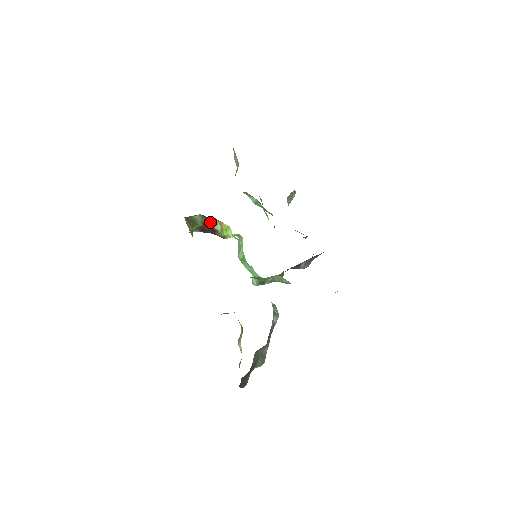
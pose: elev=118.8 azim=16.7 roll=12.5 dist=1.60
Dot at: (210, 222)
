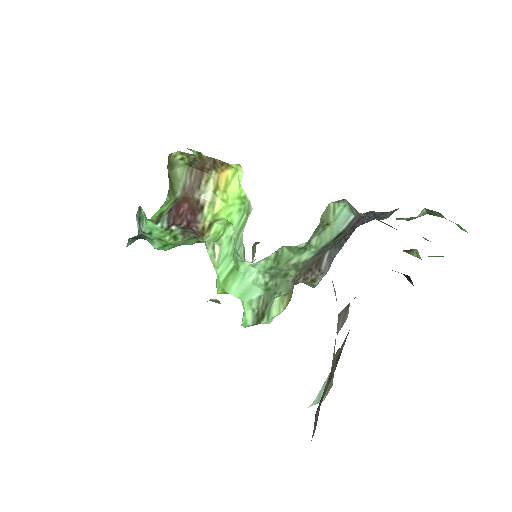
Dot at: (198, 183)
